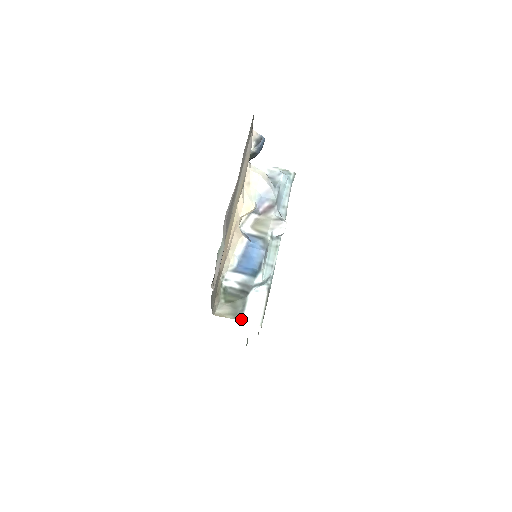
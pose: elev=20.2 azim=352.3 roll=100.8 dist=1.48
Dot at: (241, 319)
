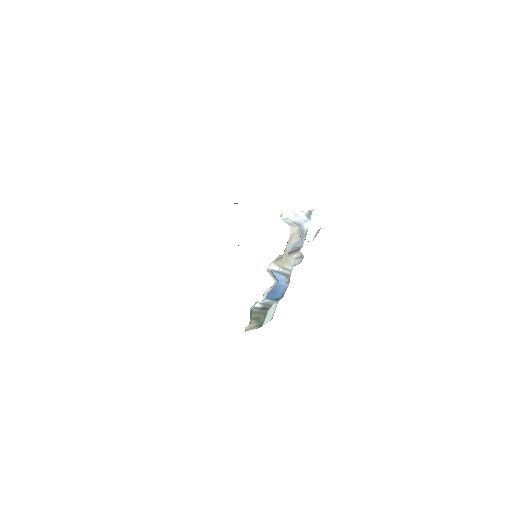
Dot at: (262, 325)
